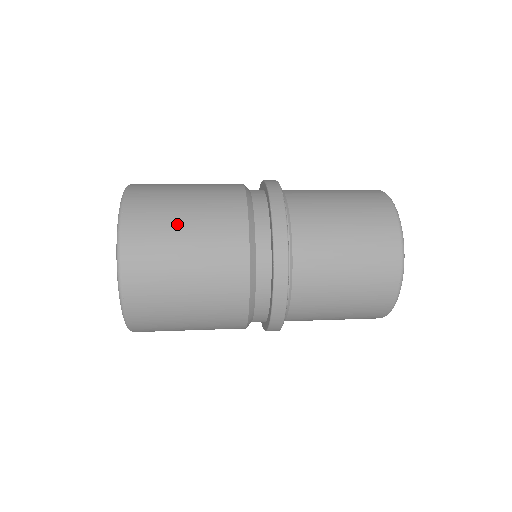
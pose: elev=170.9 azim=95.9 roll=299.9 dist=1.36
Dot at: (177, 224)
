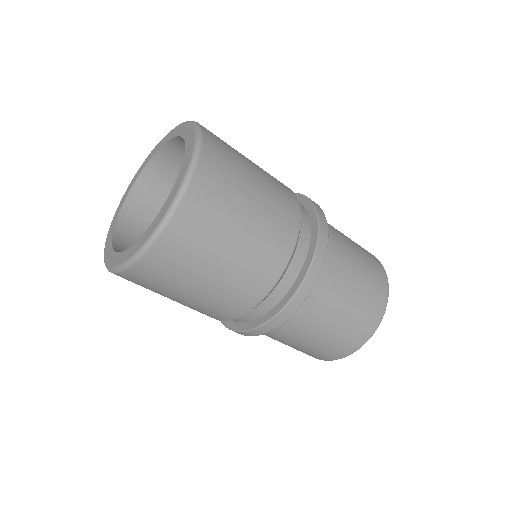
Dot at: occluded
